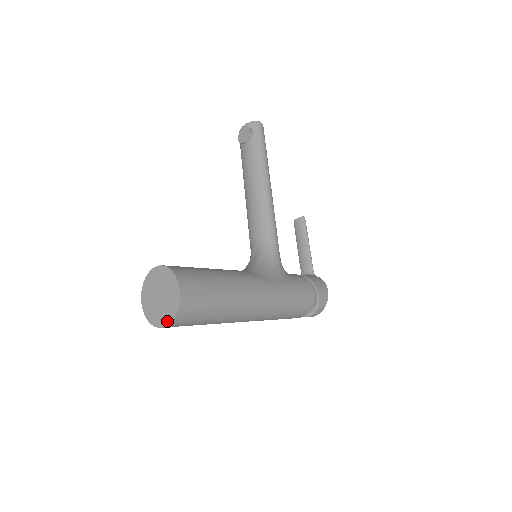
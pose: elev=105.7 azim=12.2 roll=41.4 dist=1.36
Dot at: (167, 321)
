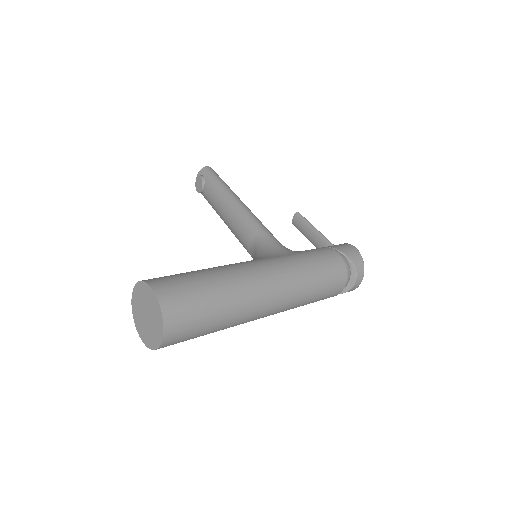
Dot at: (161, 330)
